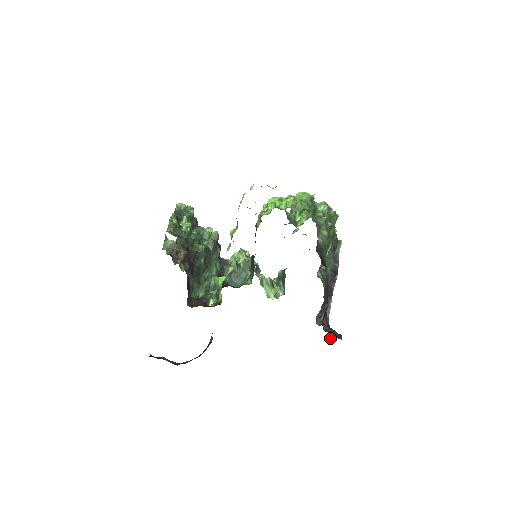
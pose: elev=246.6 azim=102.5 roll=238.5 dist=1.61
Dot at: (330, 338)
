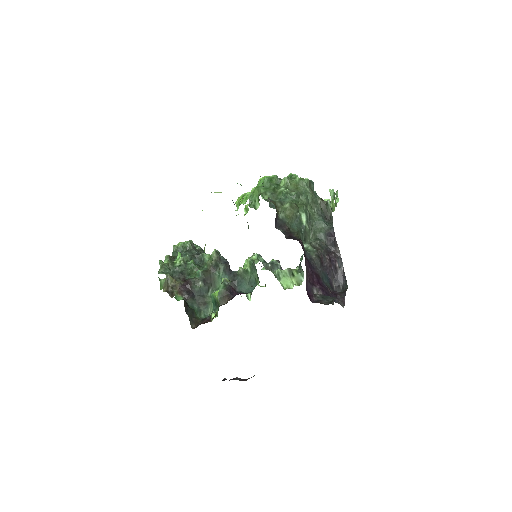
Dot at: (341, 305)
